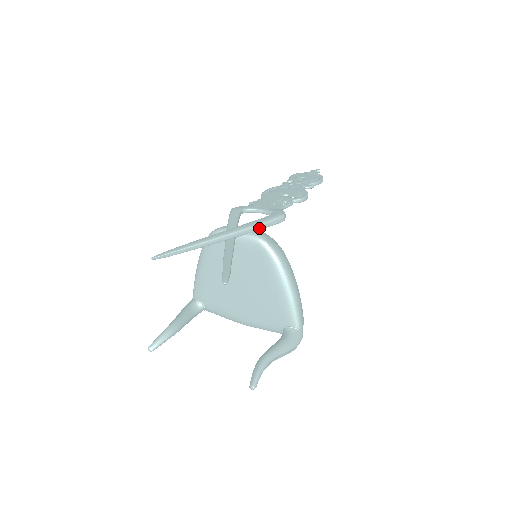
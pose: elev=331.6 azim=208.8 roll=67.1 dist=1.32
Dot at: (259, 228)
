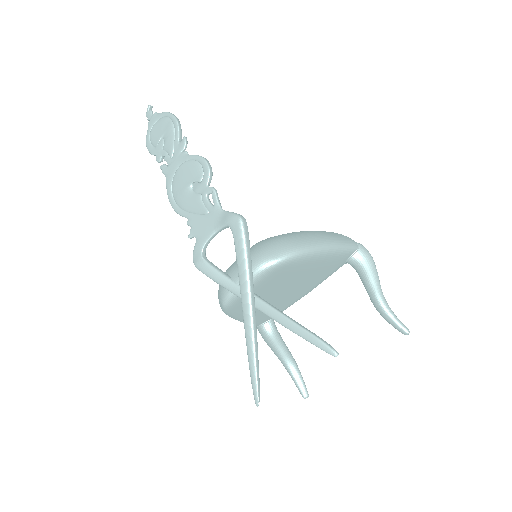
Dot at: (250, 259)
